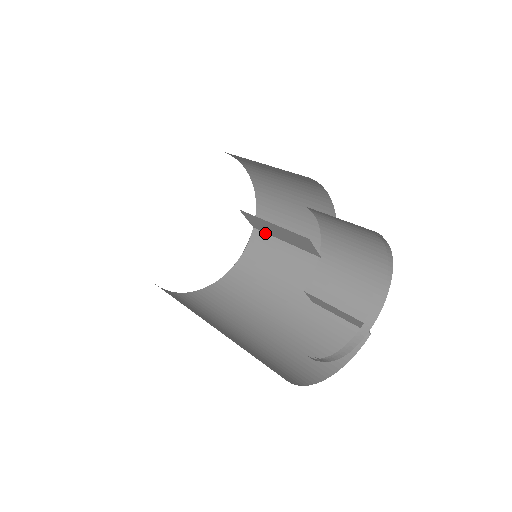
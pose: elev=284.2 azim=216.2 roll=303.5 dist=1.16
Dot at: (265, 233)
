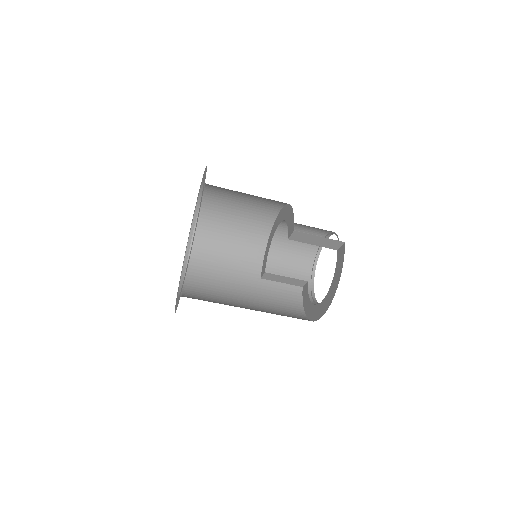
Dot at: (206, 238)
